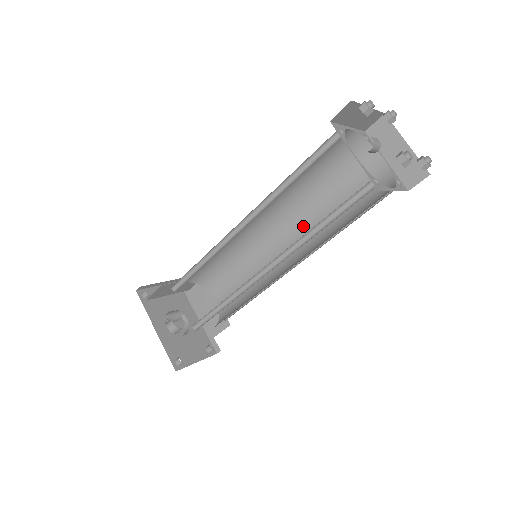
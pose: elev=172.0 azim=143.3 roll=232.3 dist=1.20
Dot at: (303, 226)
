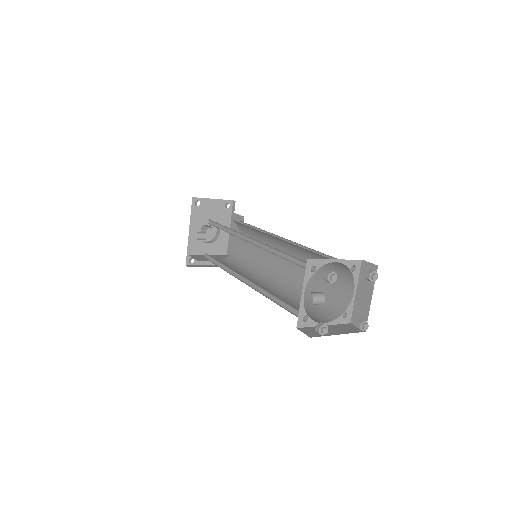
Dot at: occluded
